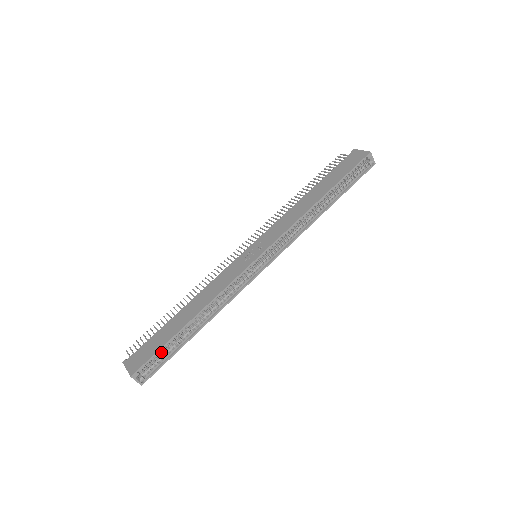
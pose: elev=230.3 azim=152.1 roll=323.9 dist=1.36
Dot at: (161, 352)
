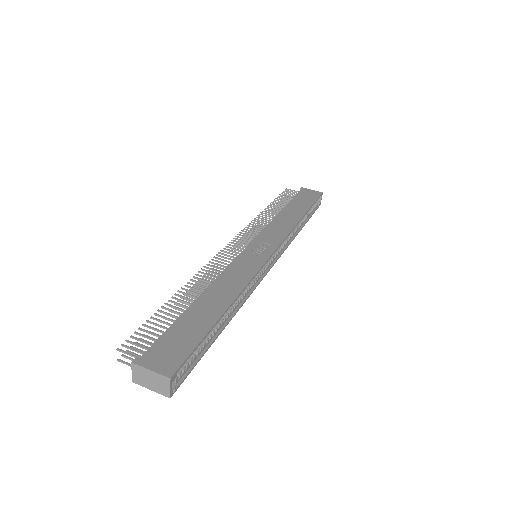
Dot at: occluded
